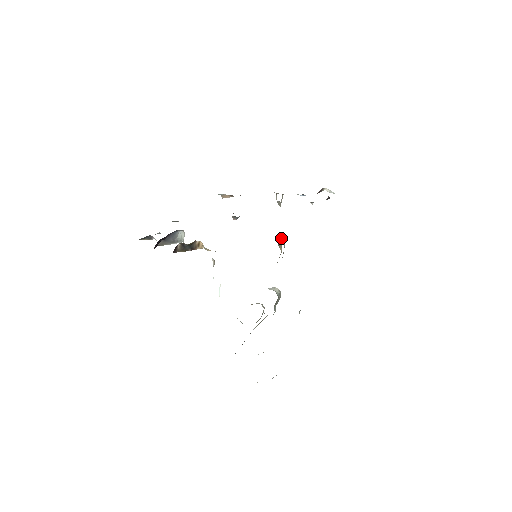
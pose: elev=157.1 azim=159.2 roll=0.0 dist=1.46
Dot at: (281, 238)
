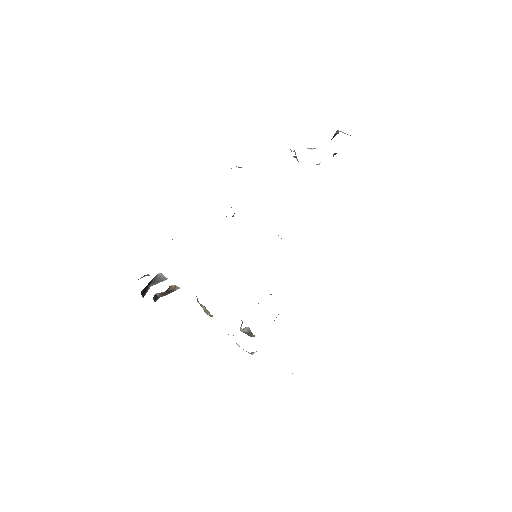
Dot at: occluded
